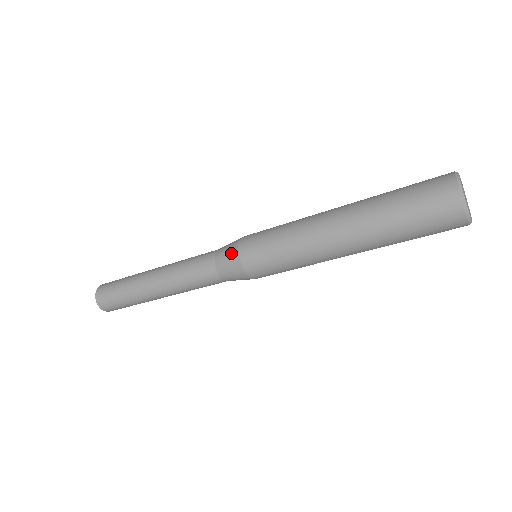
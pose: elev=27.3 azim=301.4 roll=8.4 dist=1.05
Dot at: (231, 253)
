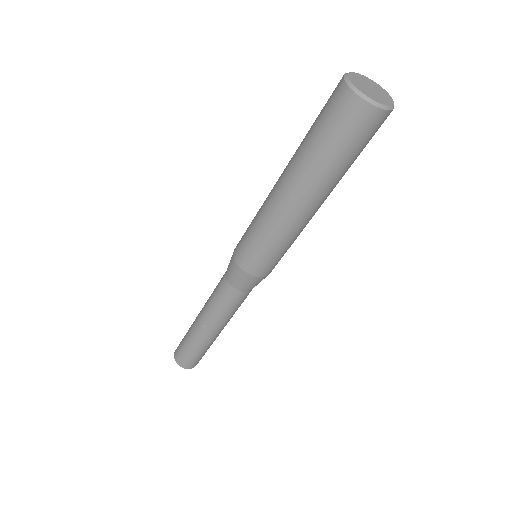
Dot at: (240, 276)
